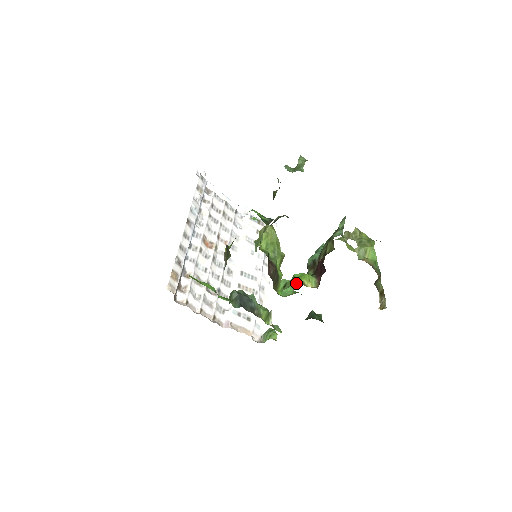
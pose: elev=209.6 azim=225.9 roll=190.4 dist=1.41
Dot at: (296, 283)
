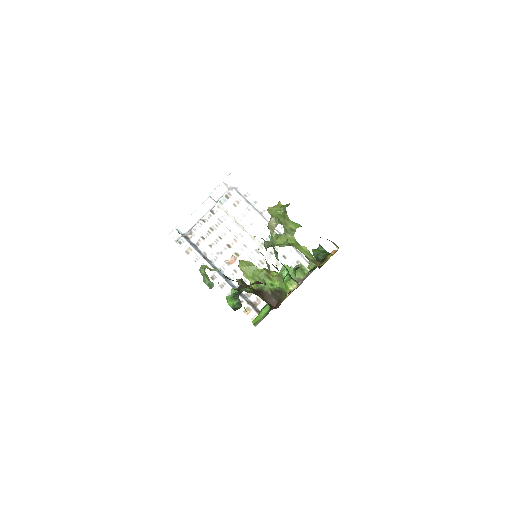
Dot at: (288, 295)
